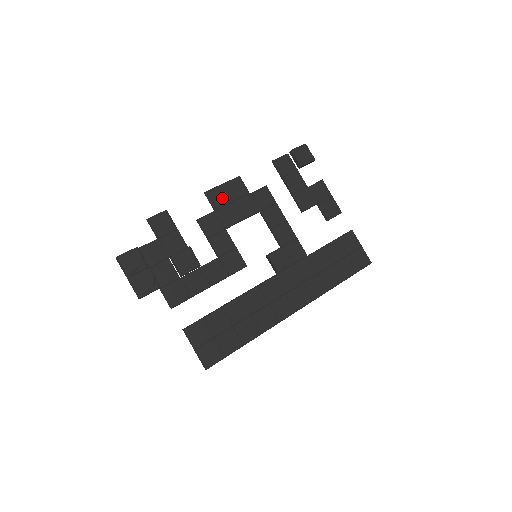
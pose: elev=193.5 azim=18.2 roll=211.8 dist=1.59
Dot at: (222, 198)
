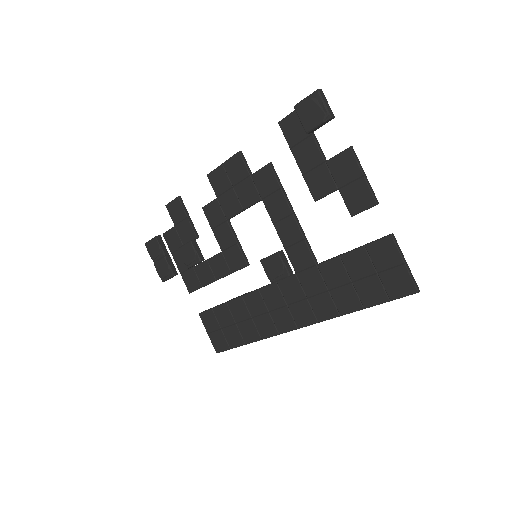
Dot at: (222, 182)
